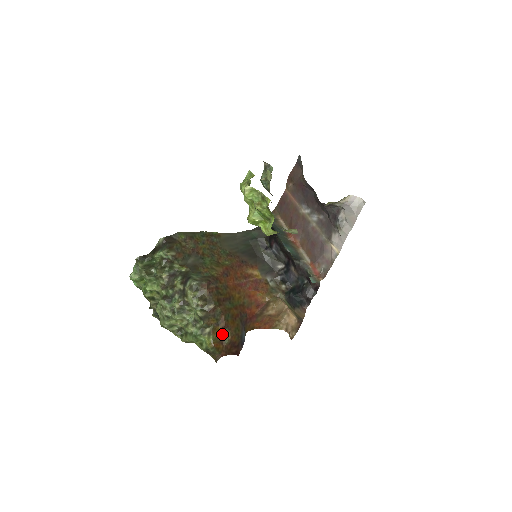
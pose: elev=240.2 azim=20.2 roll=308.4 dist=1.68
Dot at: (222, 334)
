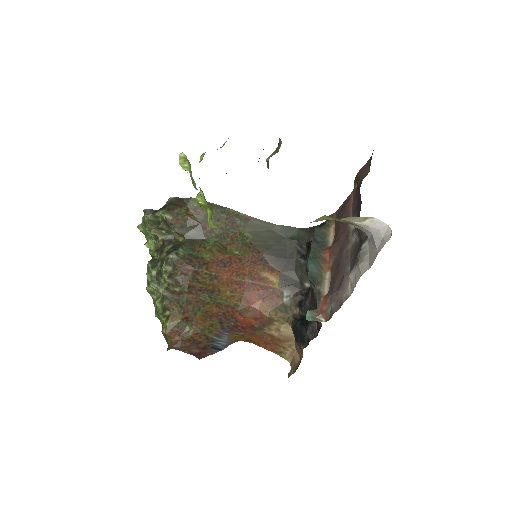
Dot at: (184, 325)
